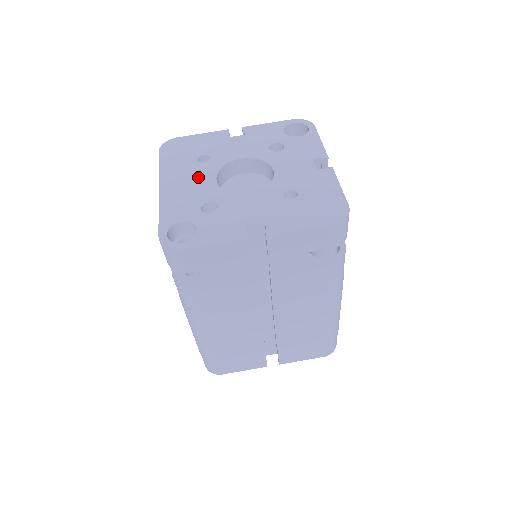
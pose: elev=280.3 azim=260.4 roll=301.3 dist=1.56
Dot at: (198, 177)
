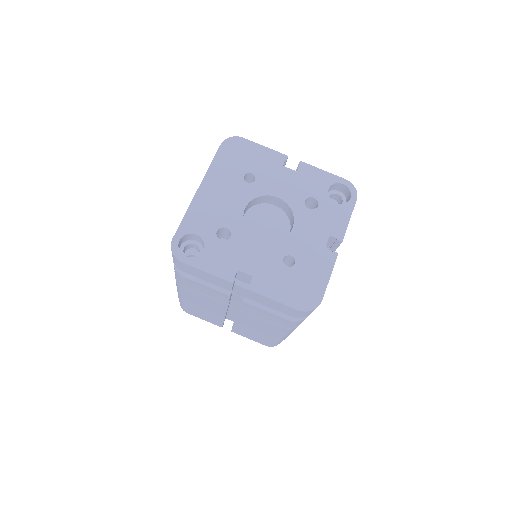
Dot at: (234, 196)
